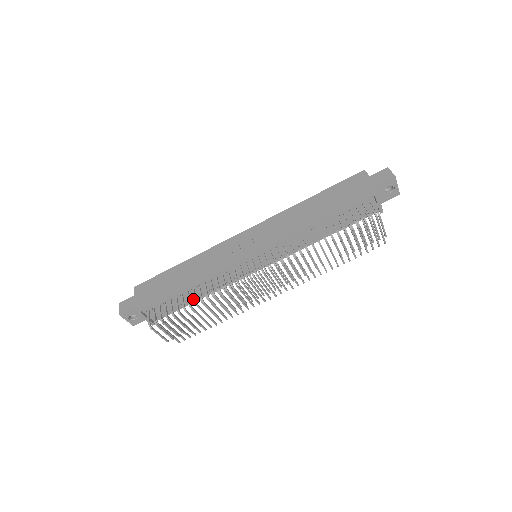
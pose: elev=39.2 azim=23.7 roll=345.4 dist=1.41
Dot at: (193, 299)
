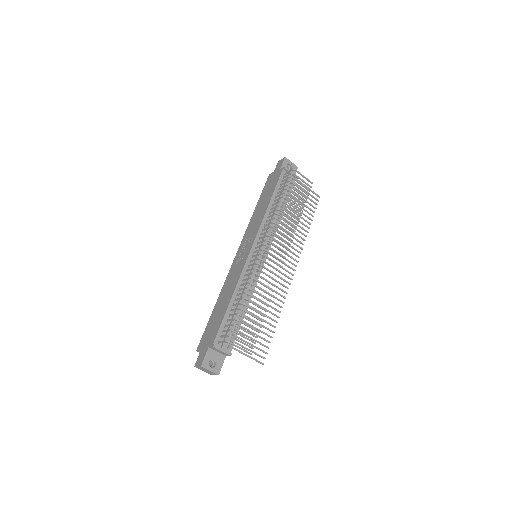
Dot at: occluded
